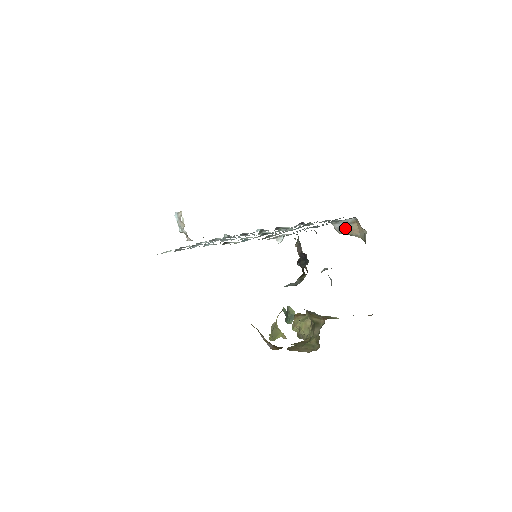
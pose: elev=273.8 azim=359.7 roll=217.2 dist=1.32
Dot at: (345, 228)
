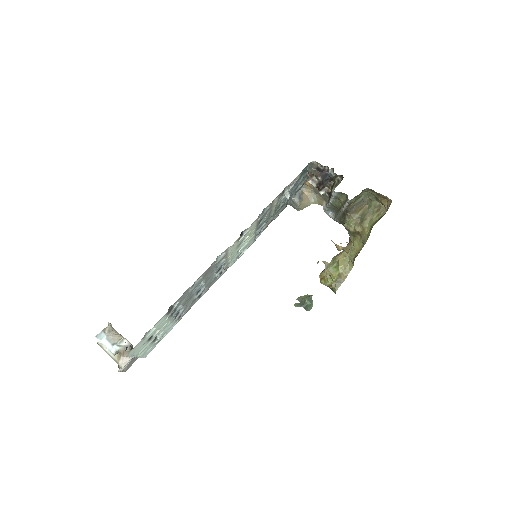
Dot at: (301, 198)
